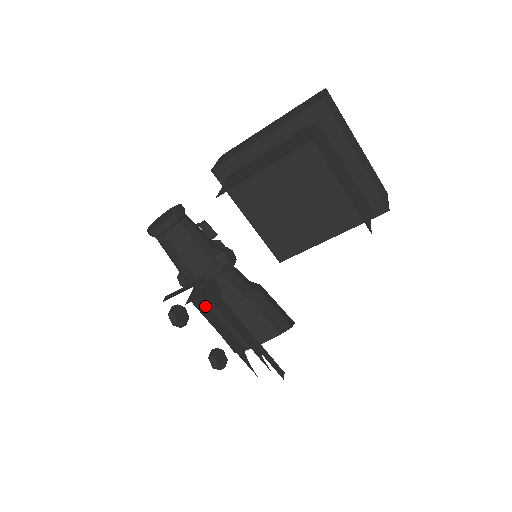
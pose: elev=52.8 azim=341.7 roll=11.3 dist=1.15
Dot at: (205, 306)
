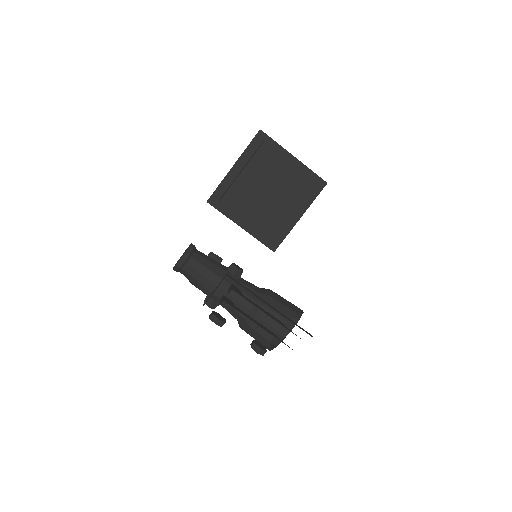
Dot at: (234, 305)
